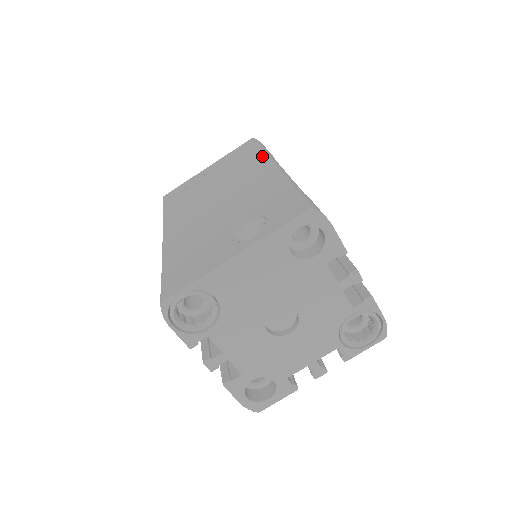
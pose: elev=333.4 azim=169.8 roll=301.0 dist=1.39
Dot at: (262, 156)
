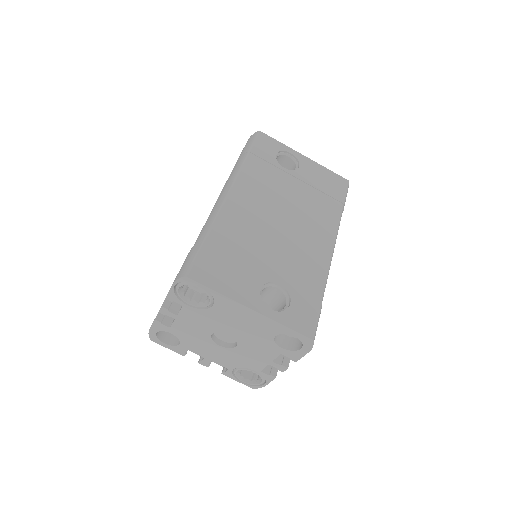
Dot at: (336, 220)
